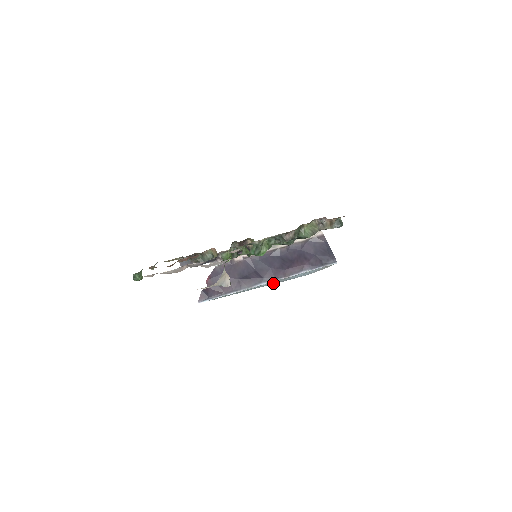
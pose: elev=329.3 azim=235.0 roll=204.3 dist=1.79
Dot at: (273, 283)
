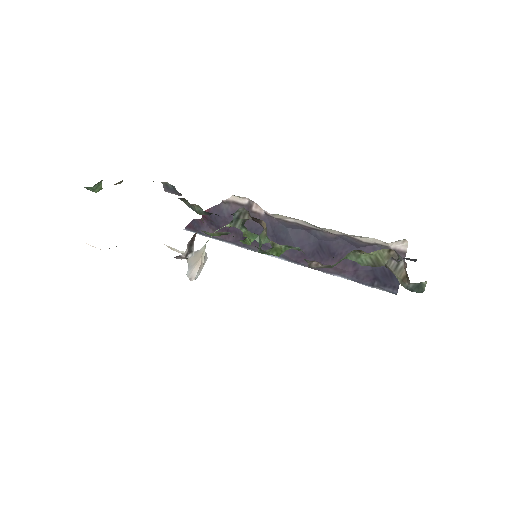
Dot at: occluded
